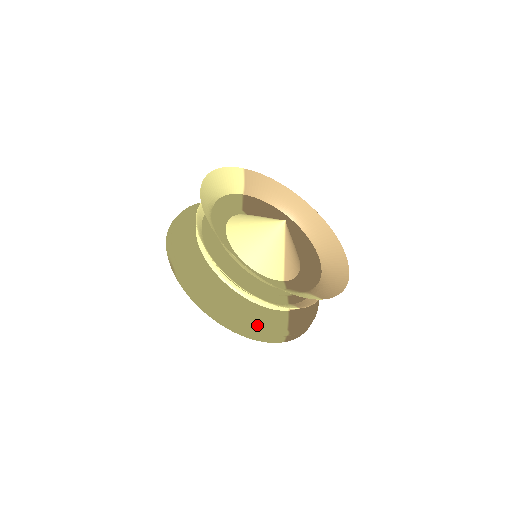
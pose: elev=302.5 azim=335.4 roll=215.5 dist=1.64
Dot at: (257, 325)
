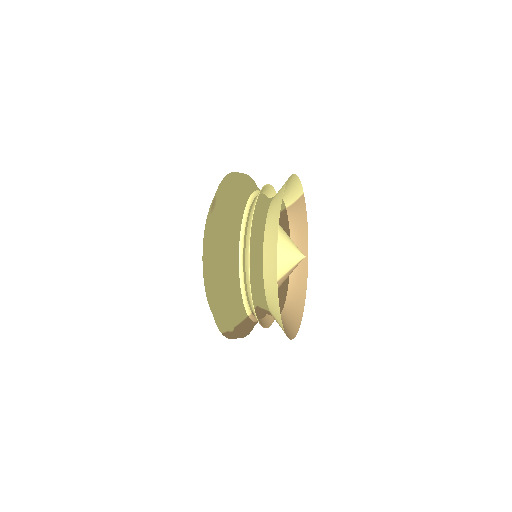
Dot at: (226, 305)
